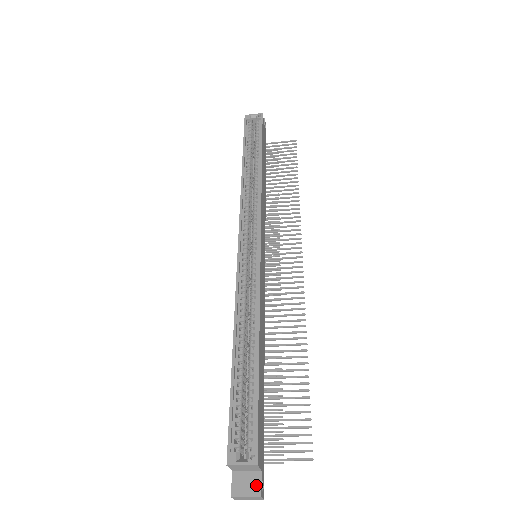
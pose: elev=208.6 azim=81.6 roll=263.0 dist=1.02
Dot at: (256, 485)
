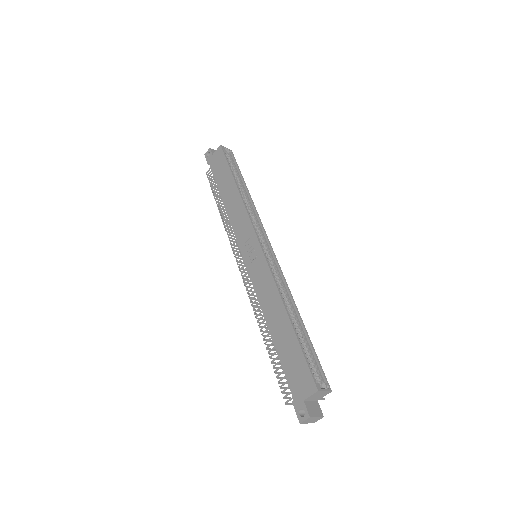
Dot at: (319, 409)
